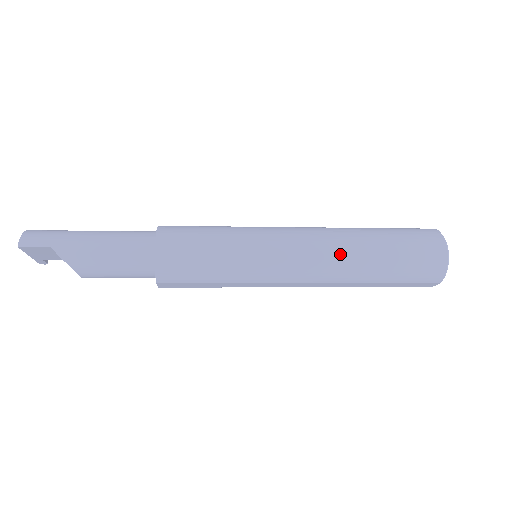
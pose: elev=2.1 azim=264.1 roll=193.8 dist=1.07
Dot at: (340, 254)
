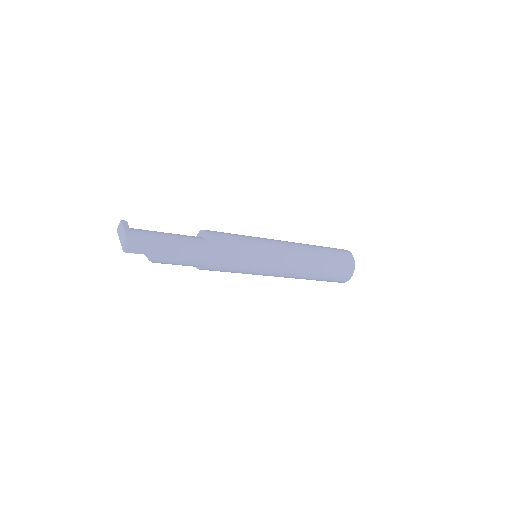
Dot at: (301, 273)
